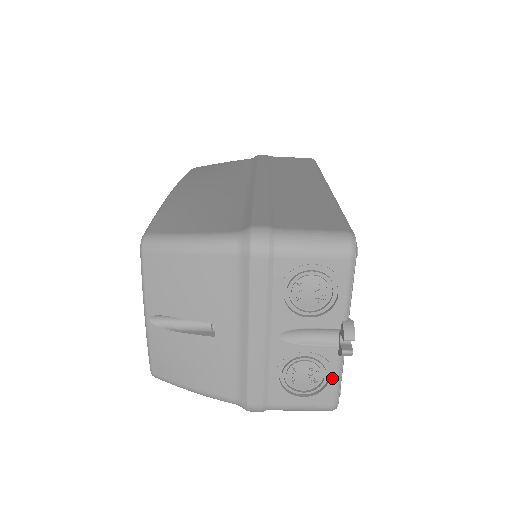
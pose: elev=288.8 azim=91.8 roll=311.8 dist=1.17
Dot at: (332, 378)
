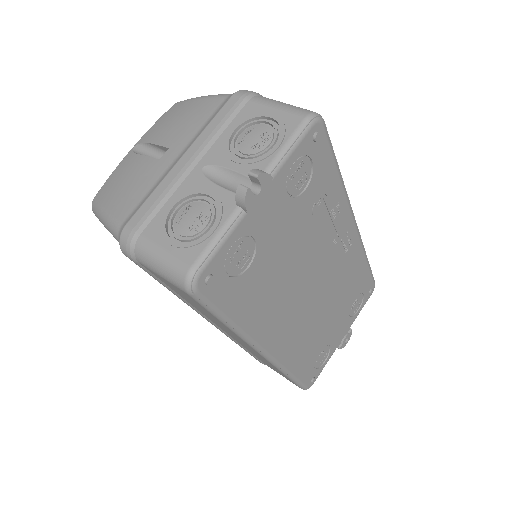
Dot at: (213, 230)
